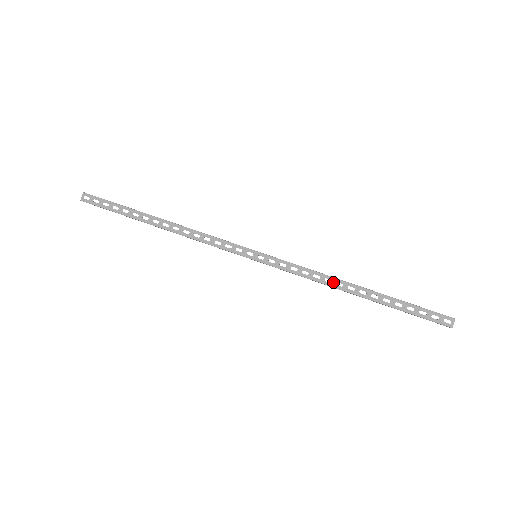
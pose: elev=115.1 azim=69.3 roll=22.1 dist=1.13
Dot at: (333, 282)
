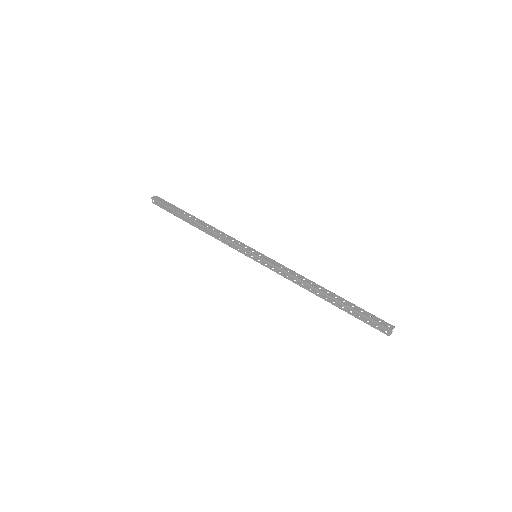
Dot at: (305, 286)
